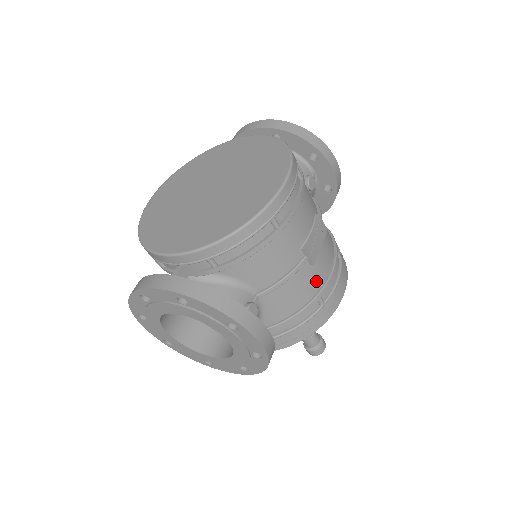
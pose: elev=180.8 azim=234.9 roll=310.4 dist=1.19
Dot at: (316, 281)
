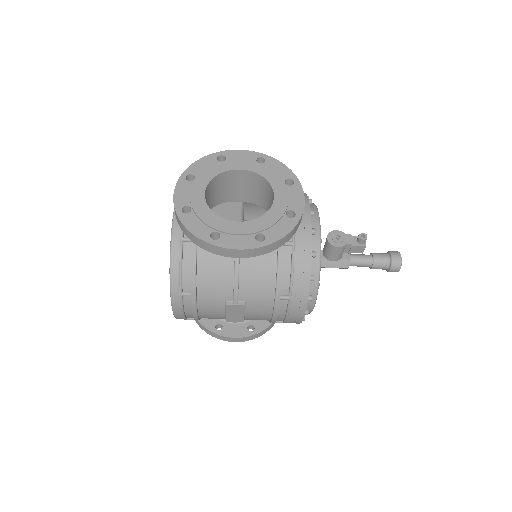
Dot at: (262, 319)
